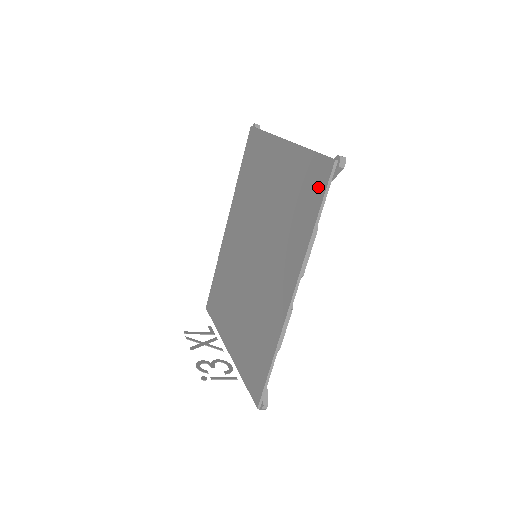
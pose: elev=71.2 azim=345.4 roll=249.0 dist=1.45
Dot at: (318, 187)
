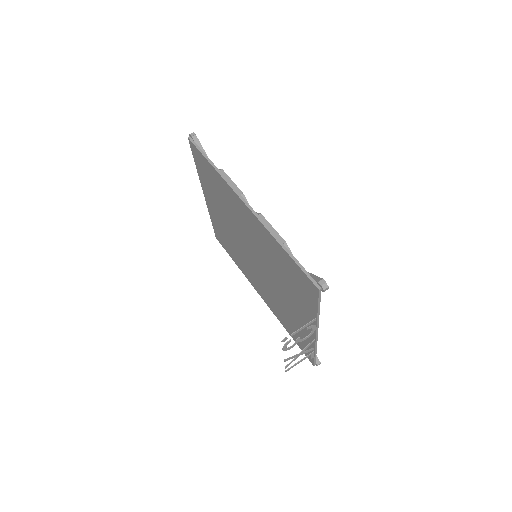
Dot at: (200, 158)
